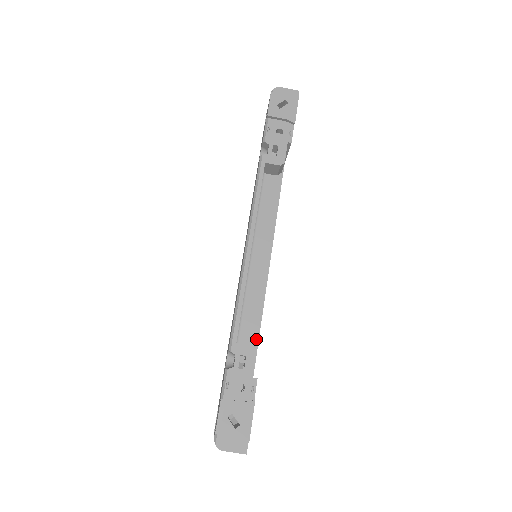
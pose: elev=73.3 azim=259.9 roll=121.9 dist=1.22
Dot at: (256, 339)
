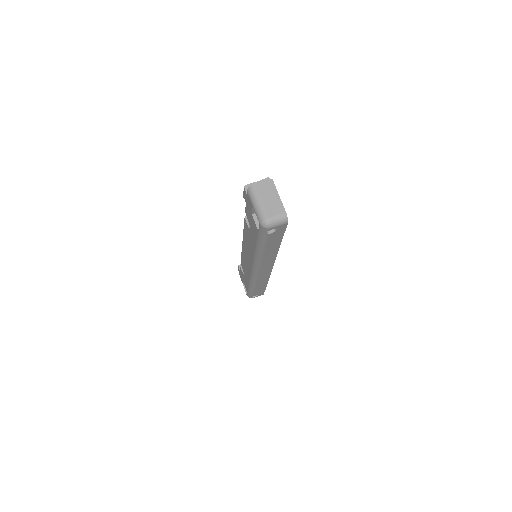
Dot at: occluded
